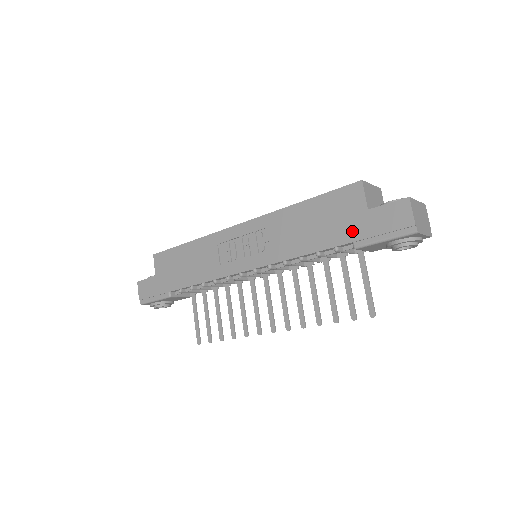
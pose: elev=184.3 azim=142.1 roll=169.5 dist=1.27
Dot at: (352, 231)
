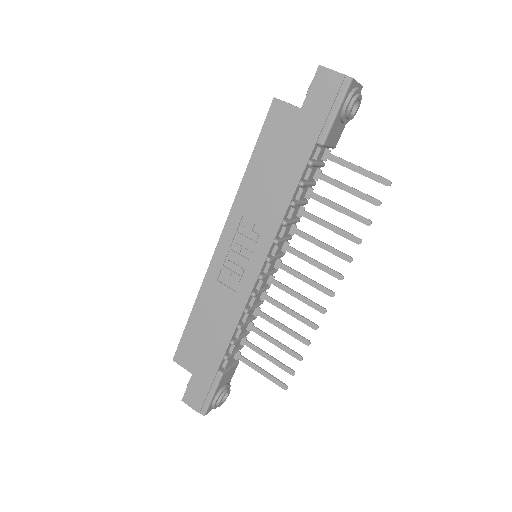
Dot at: (307, 136)
